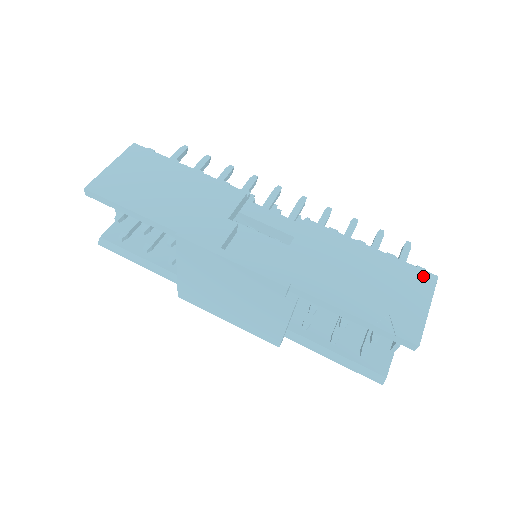
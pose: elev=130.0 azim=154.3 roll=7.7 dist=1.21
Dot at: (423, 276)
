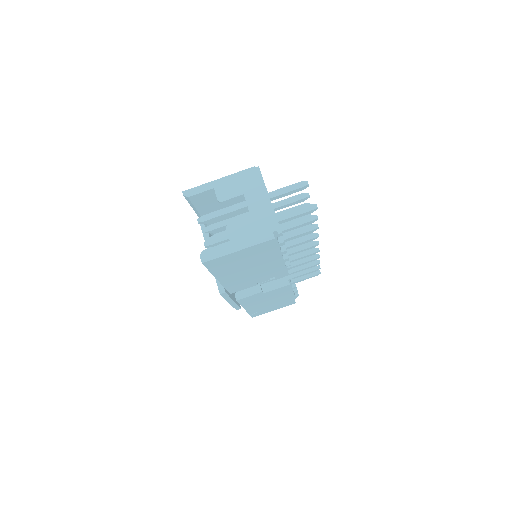
Dot at: (291, 303)
